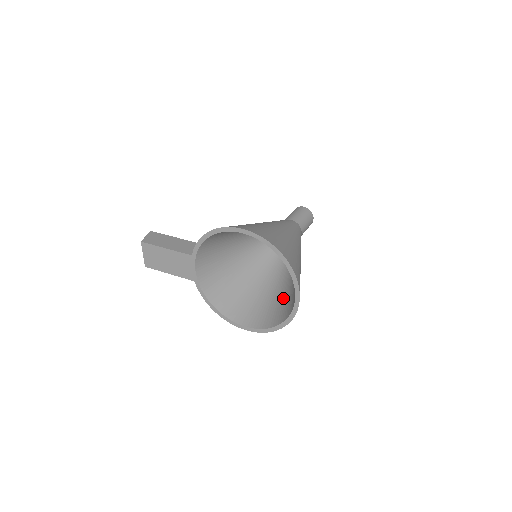
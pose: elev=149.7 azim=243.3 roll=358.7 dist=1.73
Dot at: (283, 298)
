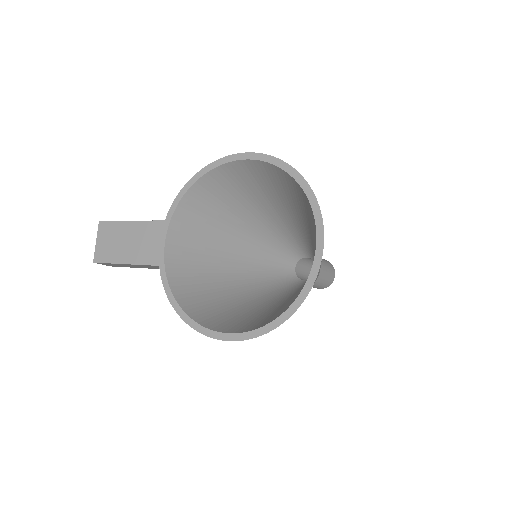
Dot at: (293, 300)
